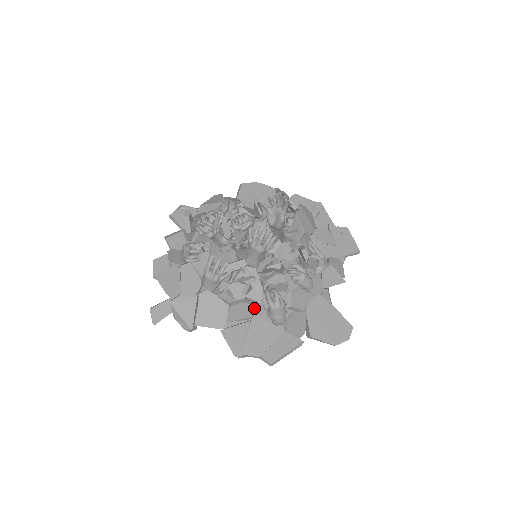
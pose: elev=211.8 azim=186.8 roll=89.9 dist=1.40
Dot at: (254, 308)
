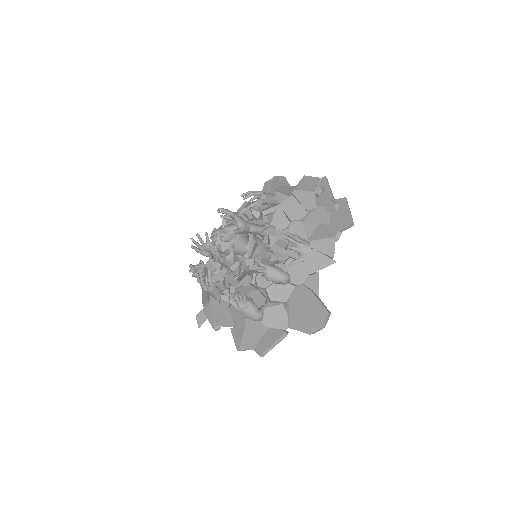
Dot at: occluded
